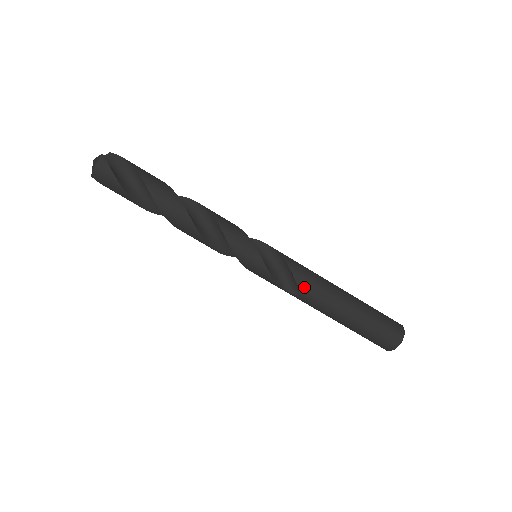
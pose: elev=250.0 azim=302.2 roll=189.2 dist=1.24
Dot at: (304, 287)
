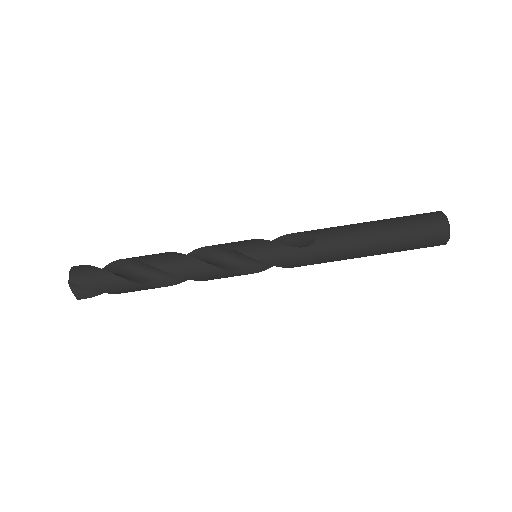
Dot at: (312, 232)
